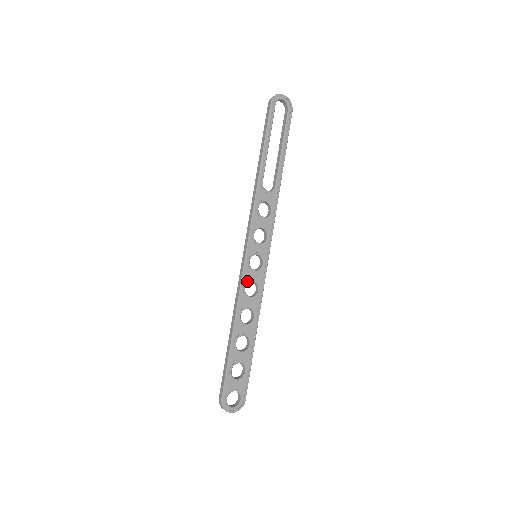
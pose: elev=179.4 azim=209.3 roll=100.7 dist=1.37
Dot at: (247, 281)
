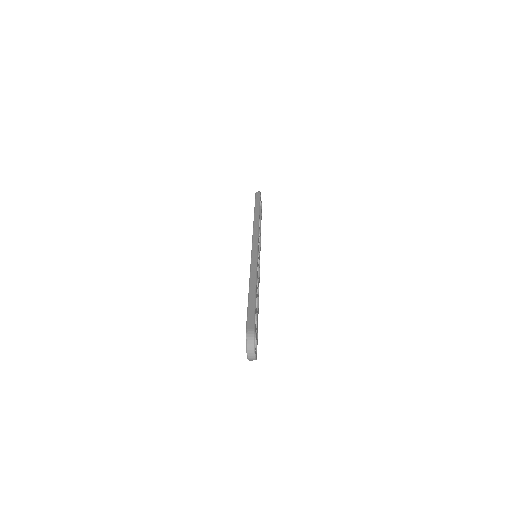
Dot at: occluded
